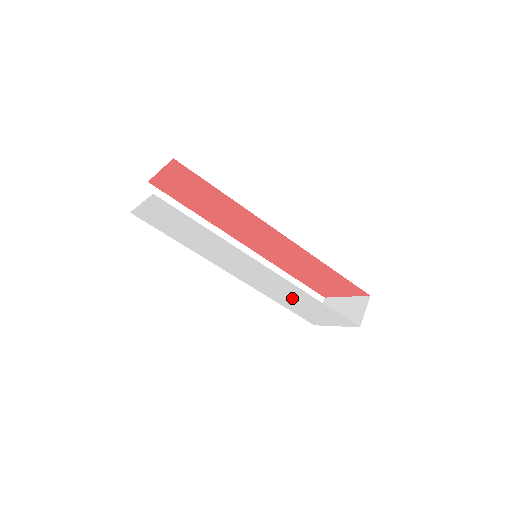
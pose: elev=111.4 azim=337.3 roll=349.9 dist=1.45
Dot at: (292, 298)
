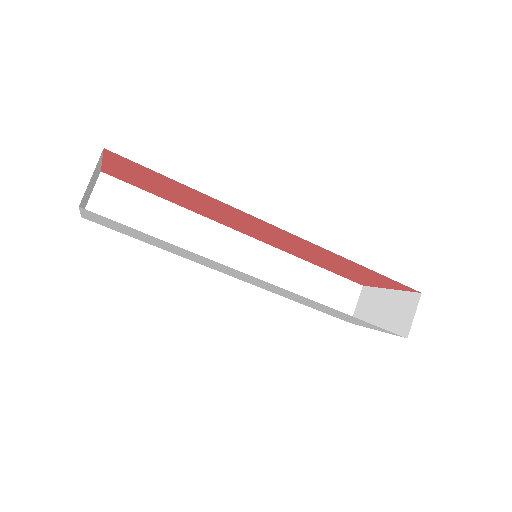
Dot at: (312, 304)
